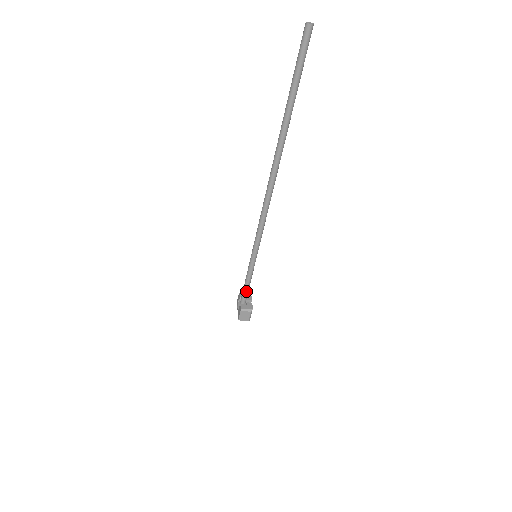
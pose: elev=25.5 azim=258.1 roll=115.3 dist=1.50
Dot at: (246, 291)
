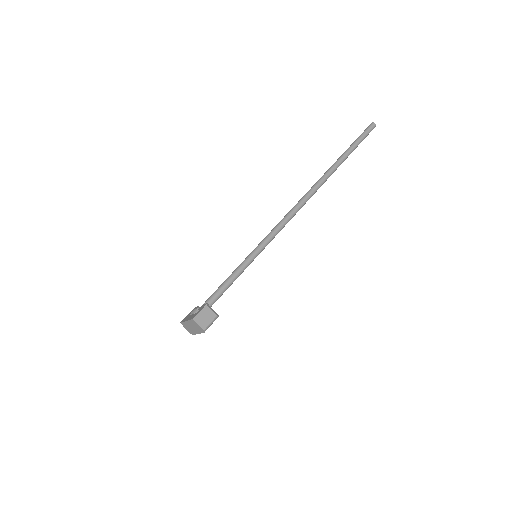
Dot at: (220, 292)
